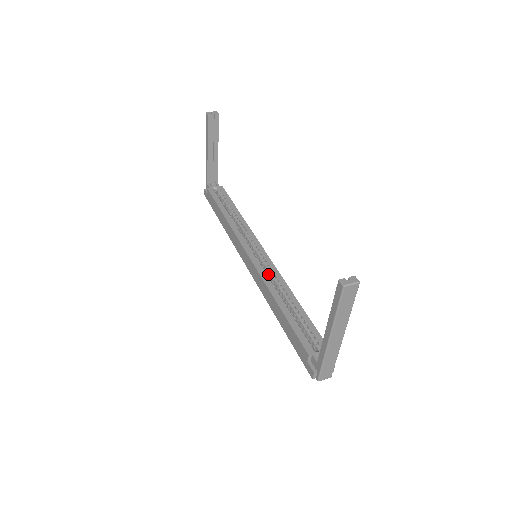
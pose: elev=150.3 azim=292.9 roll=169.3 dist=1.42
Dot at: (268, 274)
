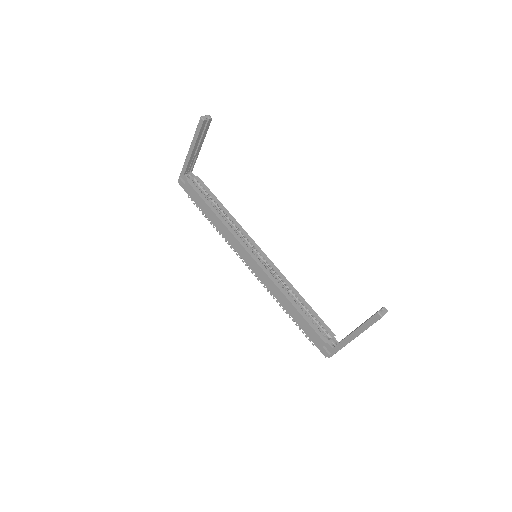
Dot at: (271, 273)
